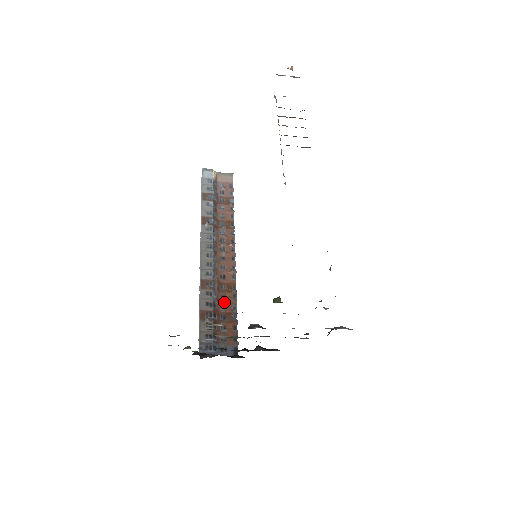
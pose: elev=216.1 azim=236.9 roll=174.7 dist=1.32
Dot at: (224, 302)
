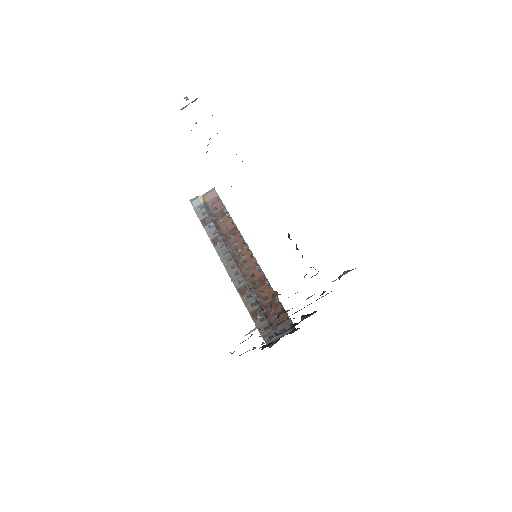
Dot at: (264, 295)
